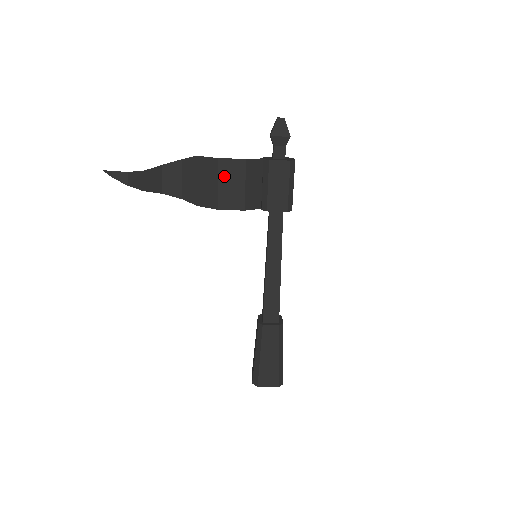
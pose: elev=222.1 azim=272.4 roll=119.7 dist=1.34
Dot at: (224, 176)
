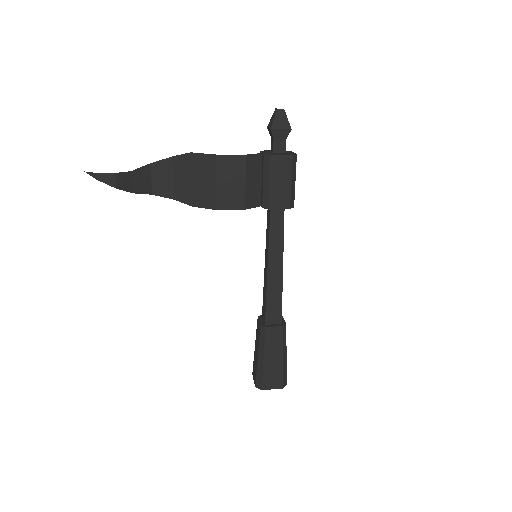
Dot at: (223, 174)
